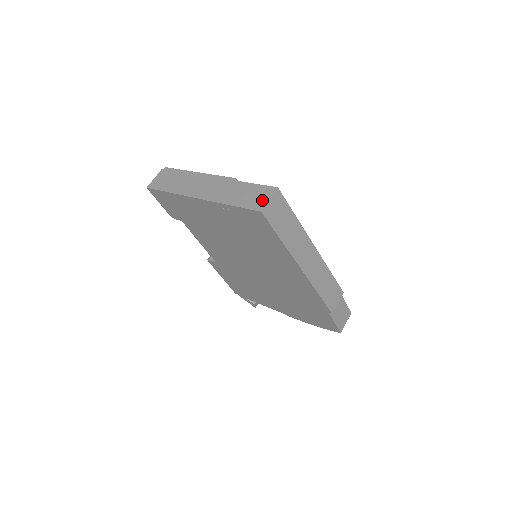
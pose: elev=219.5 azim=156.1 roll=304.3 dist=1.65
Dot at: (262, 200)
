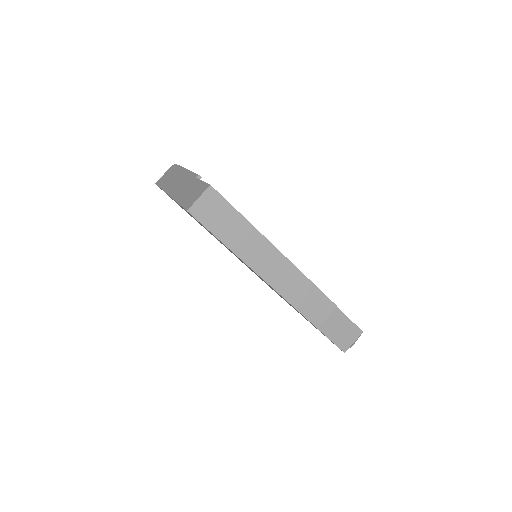
Dot at: (194, 198)
